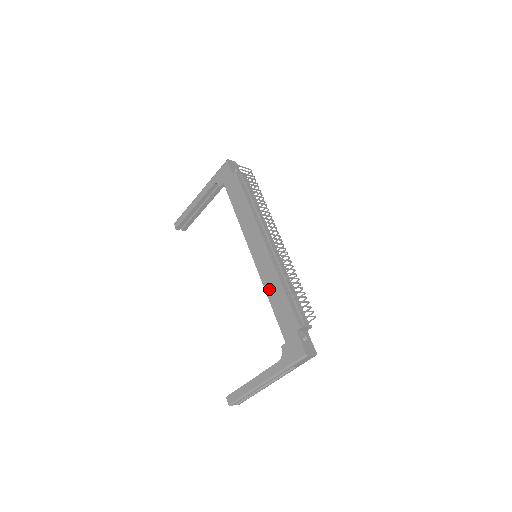
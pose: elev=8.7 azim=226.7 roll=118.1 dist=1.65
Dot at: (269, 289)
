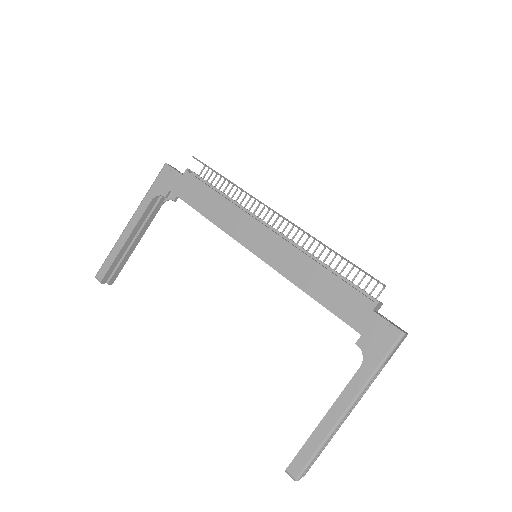
Dot at: (302, 281)
